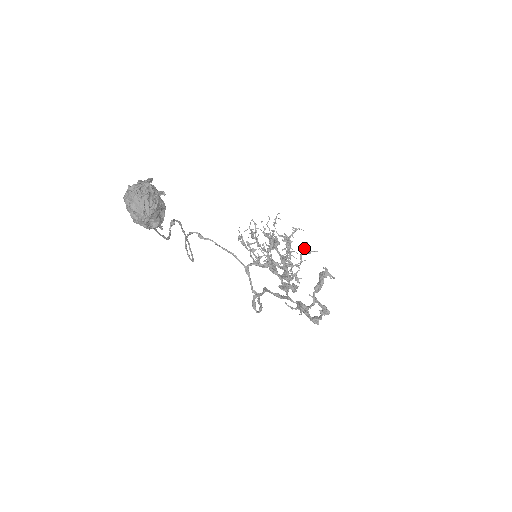
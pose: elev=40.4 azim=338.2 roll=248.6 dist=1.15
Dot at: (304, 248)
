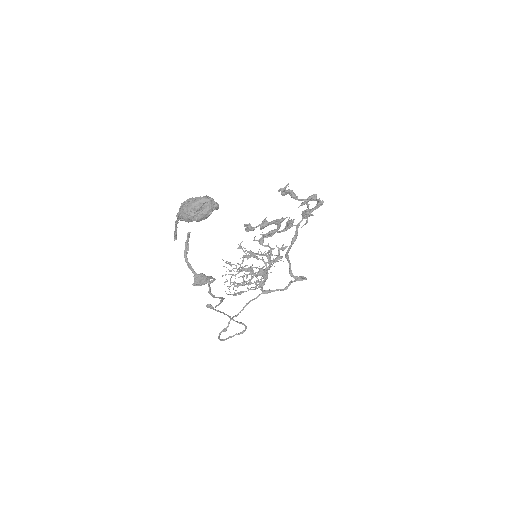
Dot at: occluded
